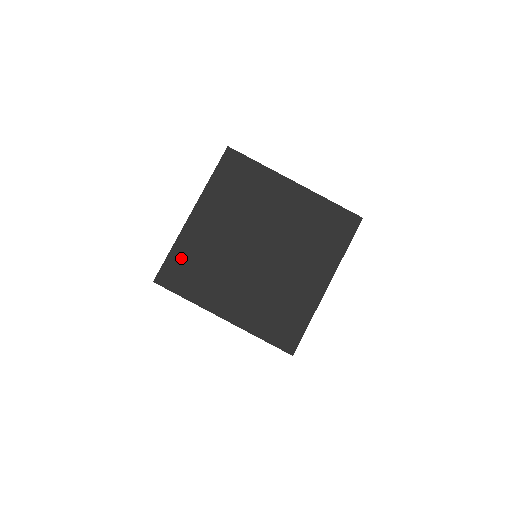
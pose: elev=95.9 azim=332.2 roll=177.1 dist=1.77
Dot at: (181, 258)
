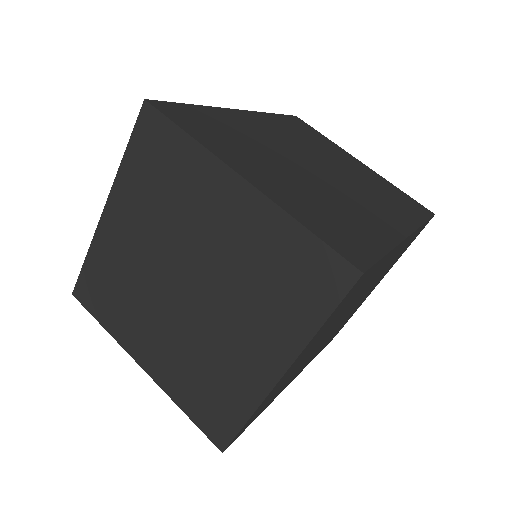
Dot at: (96, 272)
